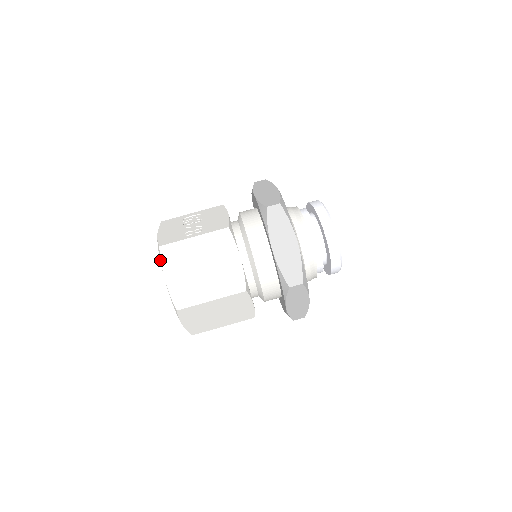
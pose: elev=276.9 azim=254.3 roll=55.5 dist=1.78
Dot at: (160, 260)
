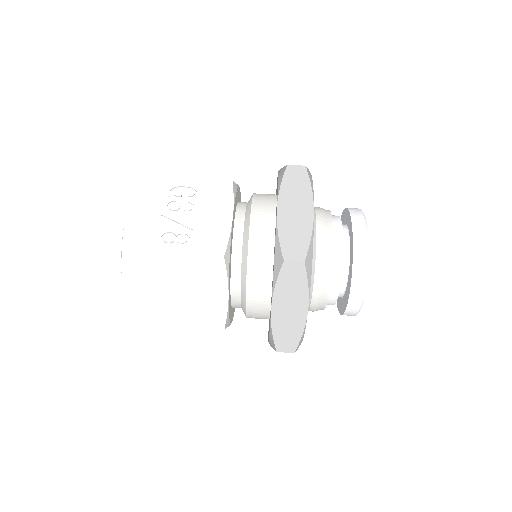
Dot at: (121, 265)
